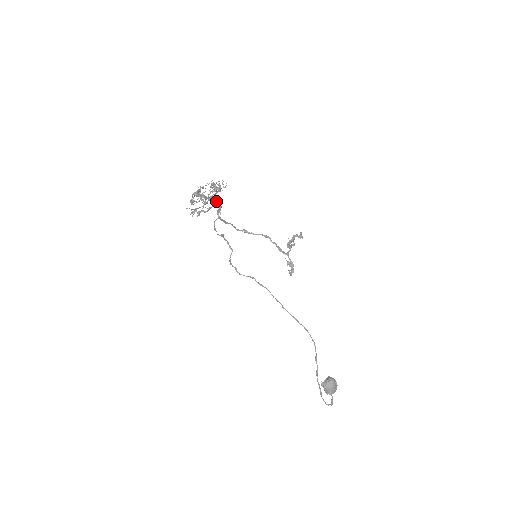
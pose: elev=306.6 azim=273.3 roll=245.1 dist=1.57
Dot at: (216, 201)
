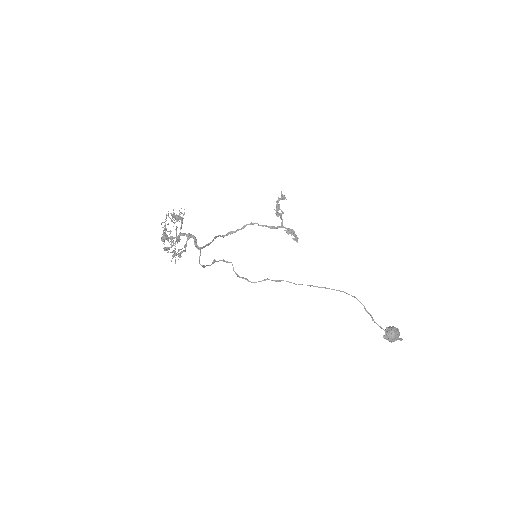
Dot at: (186, 234)
